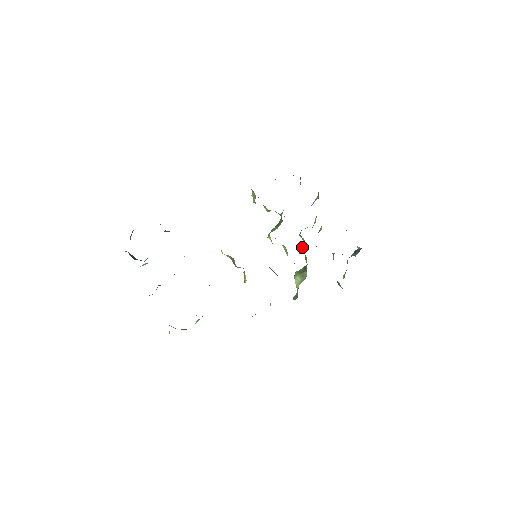
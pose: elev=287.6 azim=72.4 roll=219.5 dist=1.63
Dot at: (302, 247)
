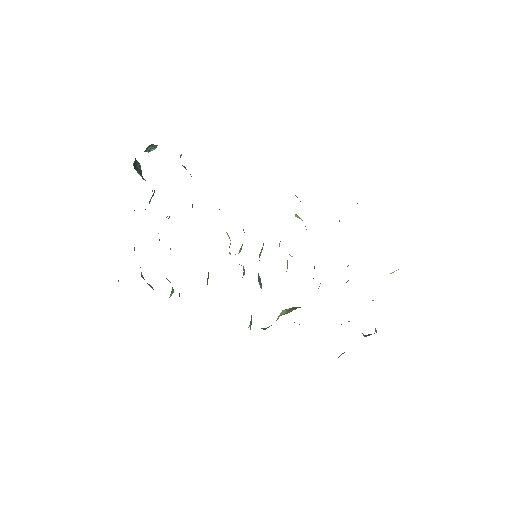
Dot at: occluded
